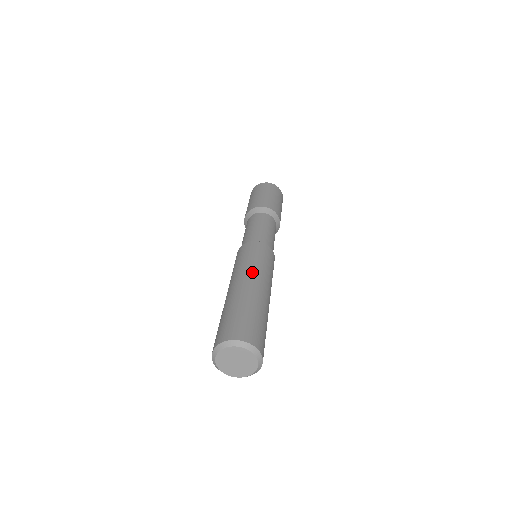
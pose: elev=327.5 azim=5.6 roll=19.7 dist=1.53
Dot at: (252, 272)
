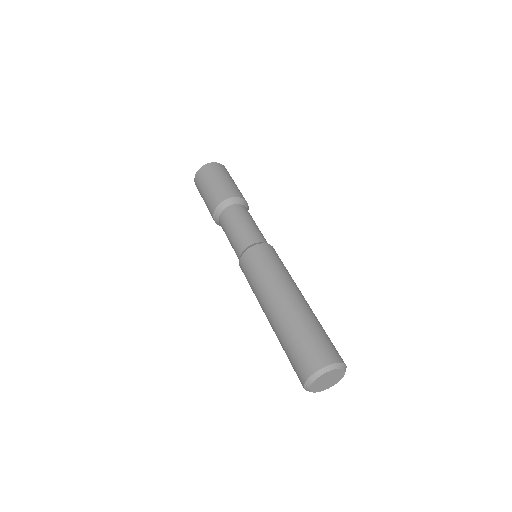
Dot at: (296, 285)
